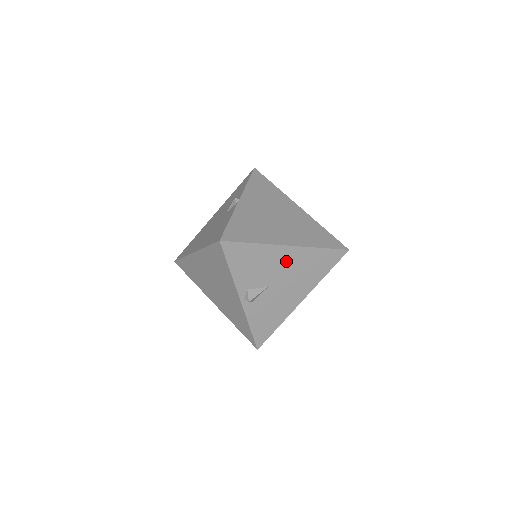
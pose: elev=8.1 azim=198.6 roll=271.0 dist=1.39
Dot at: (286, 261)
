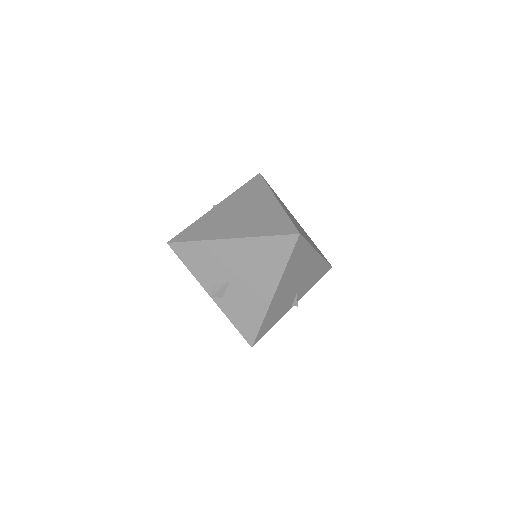
Dot at: (234, 254)
